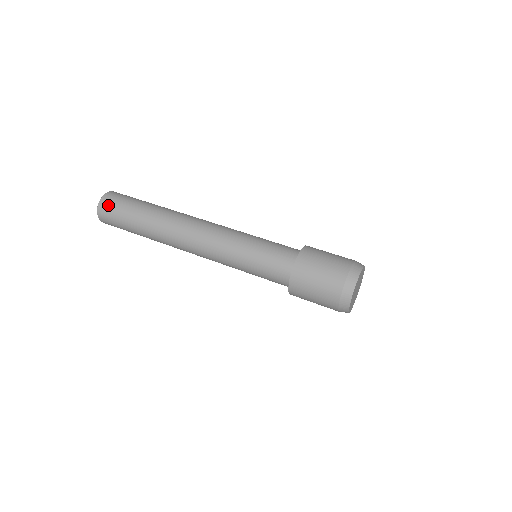
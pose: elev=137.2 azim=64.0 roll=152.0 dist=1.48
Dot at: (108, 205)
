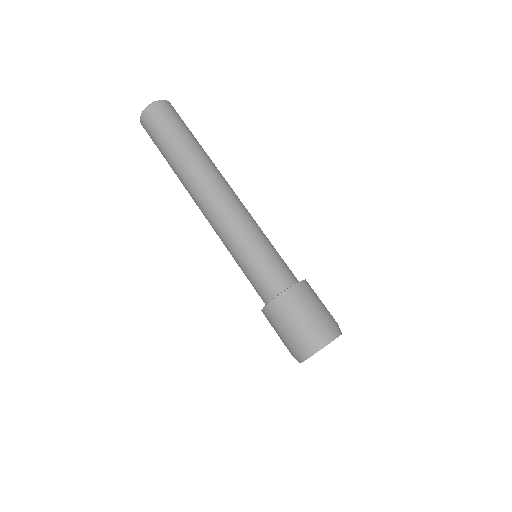
Dot at: (146, 127)
